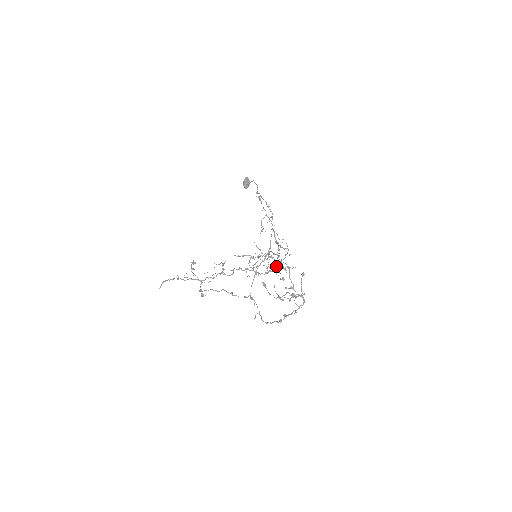
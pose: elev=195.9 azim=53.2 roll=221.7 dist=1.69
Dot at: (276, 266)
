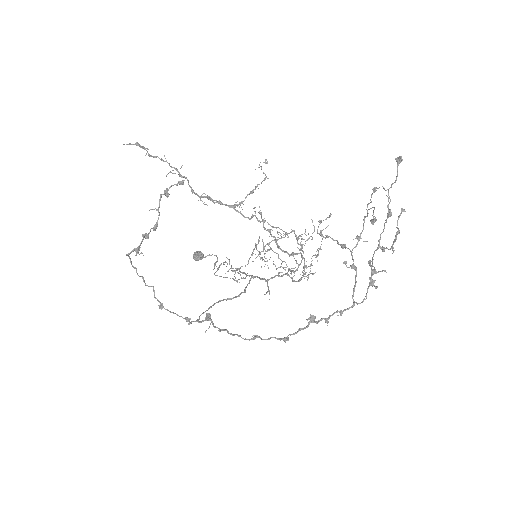
Dot at: occluded
